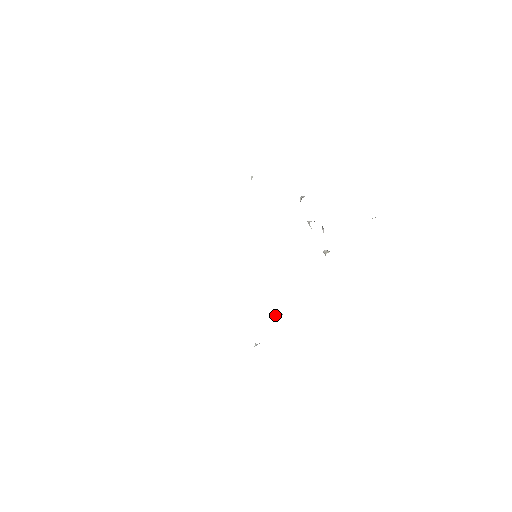
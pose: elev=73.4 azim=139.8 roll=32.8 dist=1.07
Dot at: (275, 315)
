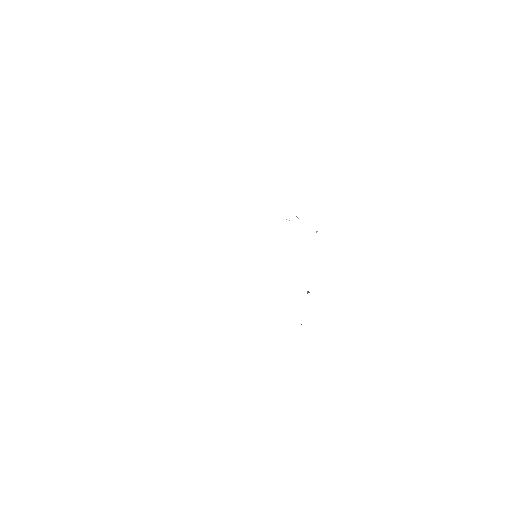
Dot at: occluded
